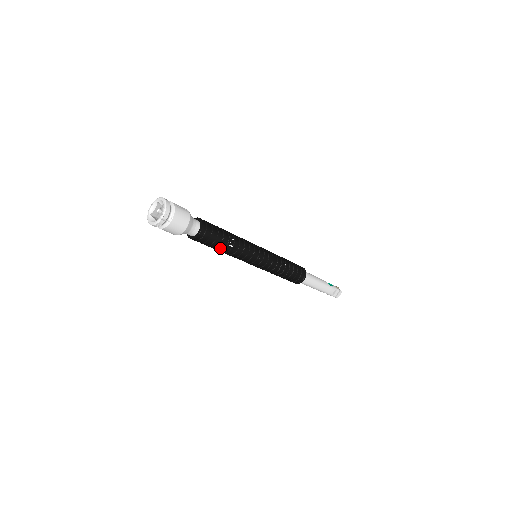
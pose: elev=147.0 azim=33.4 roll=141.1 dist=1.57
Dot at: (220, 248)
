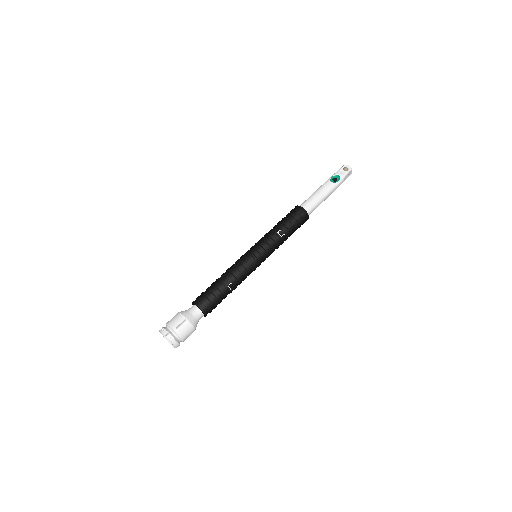
Dot at: occluded
